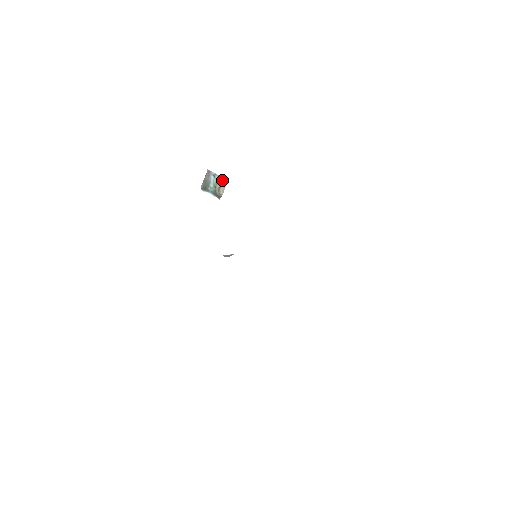
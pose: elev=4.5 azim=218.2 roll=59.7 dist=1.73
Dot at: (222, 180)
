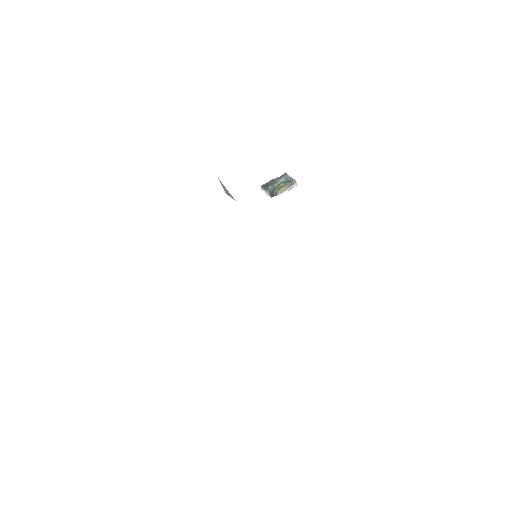
Dot at: (292, 181)
